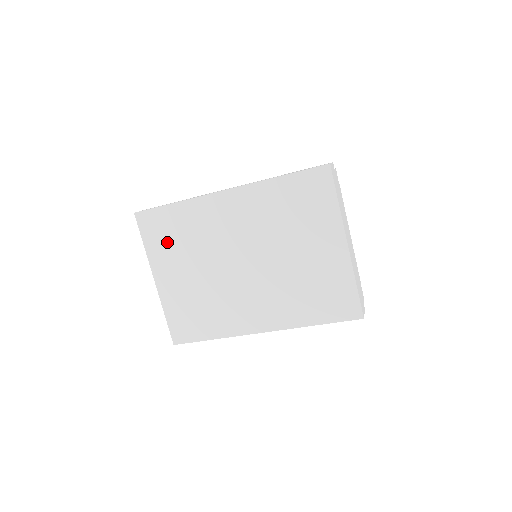
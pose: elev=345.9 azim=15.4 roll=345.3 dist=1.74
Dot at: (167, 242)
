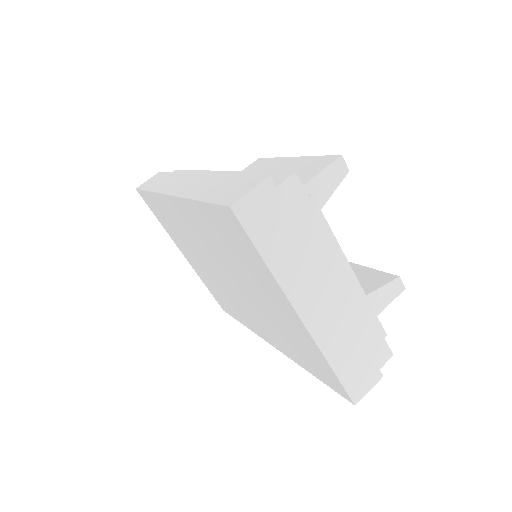
Dot at: (168, 226)
